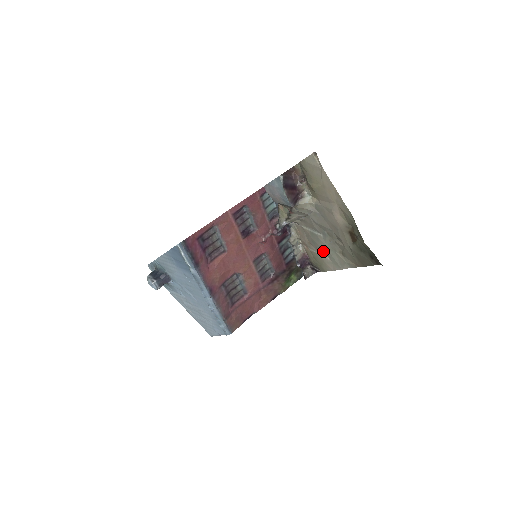
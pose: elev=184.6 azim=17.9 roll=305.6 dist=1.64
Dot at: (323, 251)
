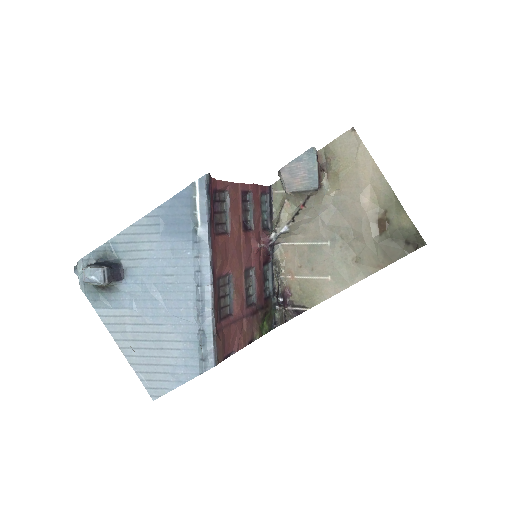
Dot at: (323, 269)
